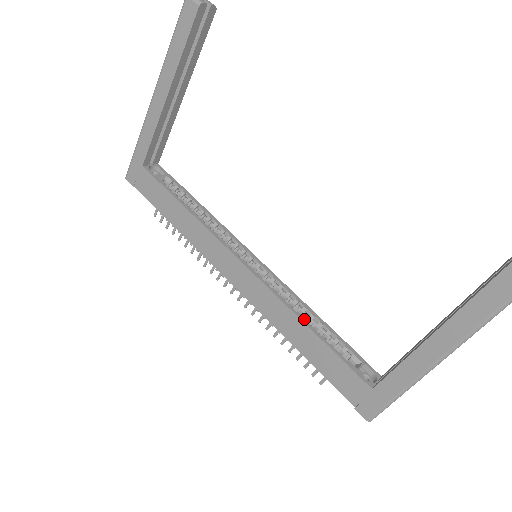
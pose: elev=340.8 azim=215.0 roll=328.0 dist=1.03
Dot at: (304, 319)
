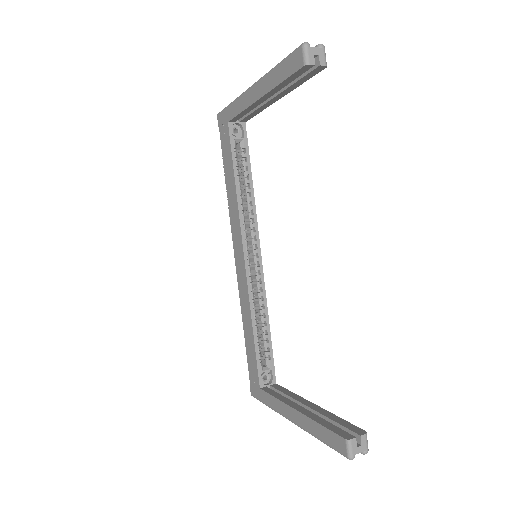
Dot at: (254, 319)
